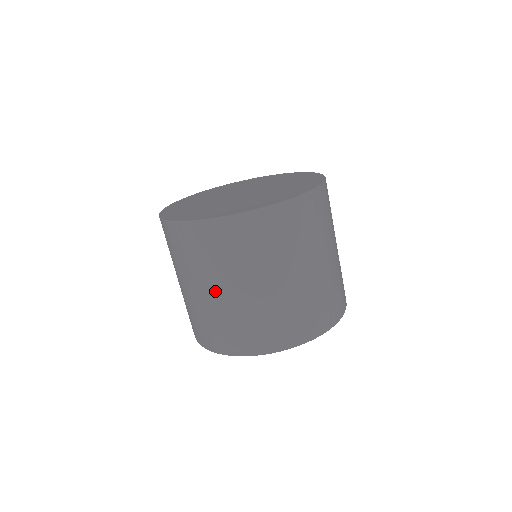
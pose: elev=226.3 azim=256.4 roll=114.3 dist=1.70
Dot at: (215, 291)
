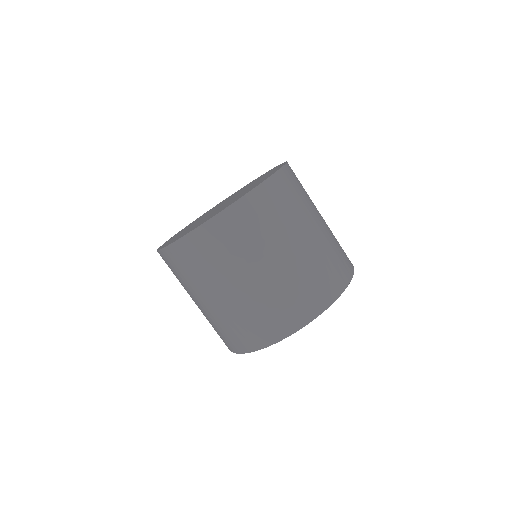
Dot at: (212, 299)
